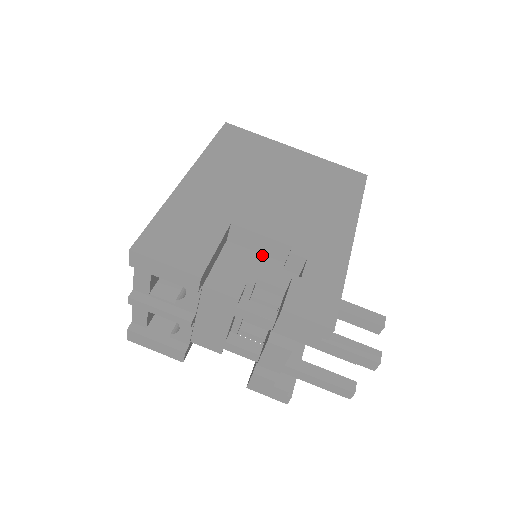
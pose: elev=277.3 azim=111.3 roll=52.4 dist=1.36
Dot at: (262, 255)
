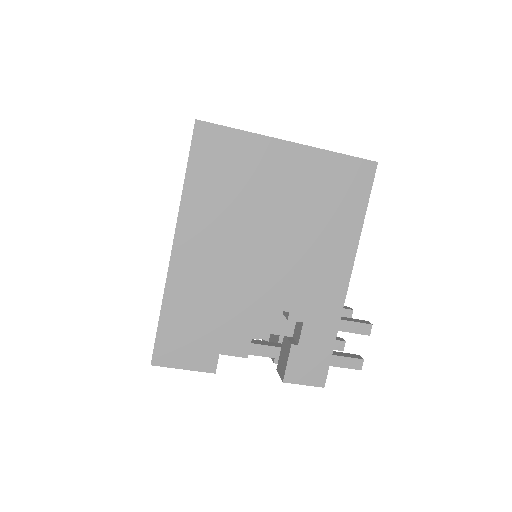
Dot at: occluded
